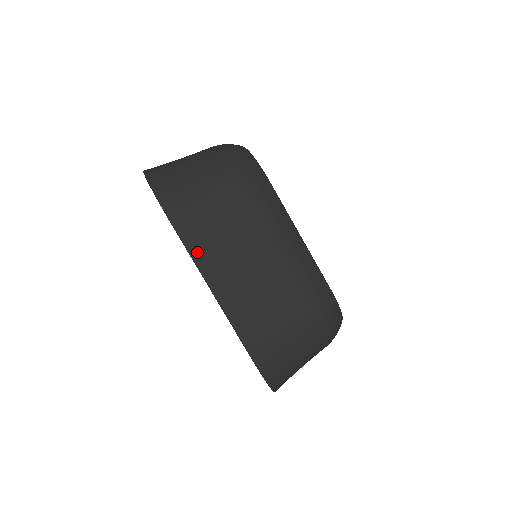
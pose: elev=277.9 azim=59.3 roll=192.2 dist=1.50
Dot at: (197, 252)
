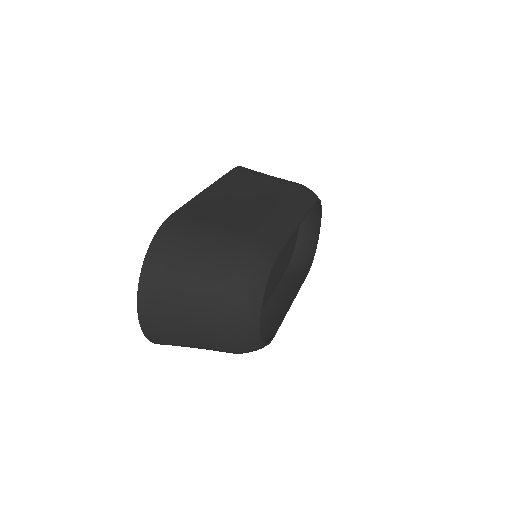
Dot at: (227, 179)
